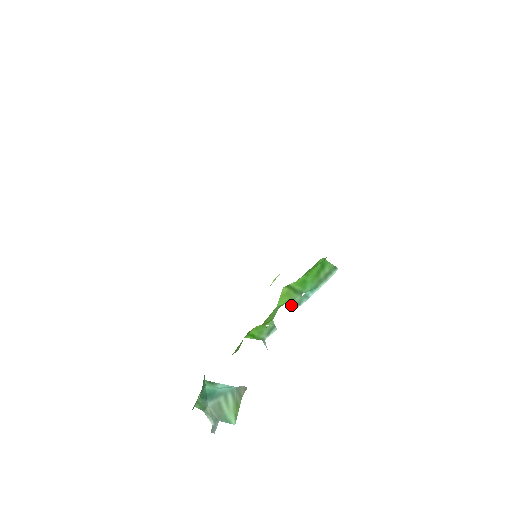
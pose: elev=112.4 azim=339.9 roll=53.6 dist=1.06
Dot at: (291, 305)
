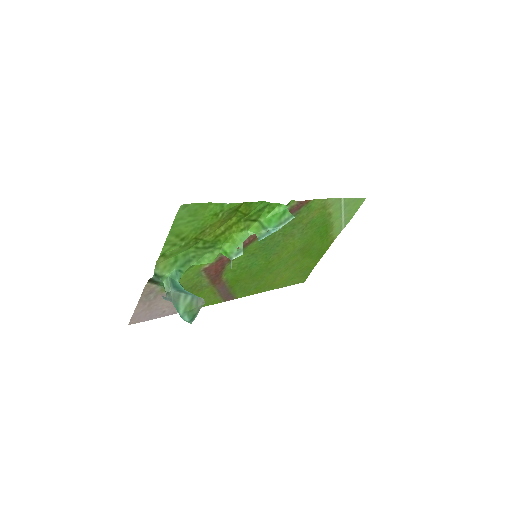
Dot at: (258, 237)
